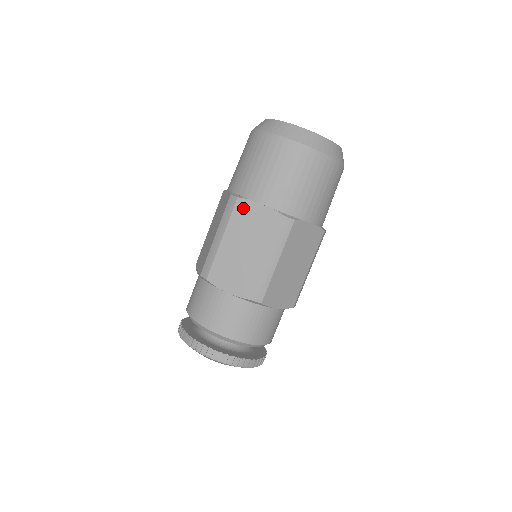
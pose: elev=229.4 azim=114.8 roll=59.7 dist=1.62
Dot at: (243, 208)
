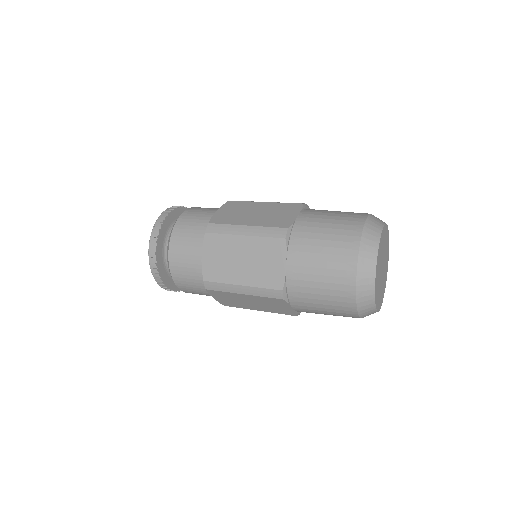
Dot at: (279, 302)
